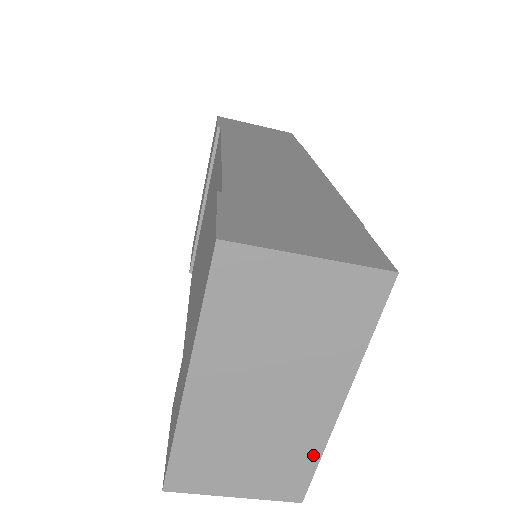
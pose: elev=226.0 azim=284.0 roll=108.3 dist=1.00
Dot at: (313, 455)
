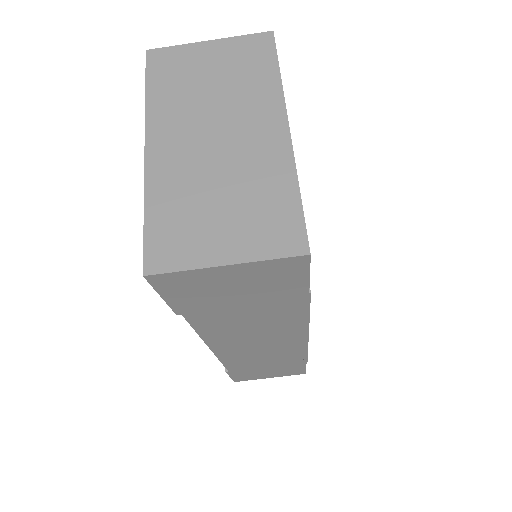
Dot at: (289, 187)
